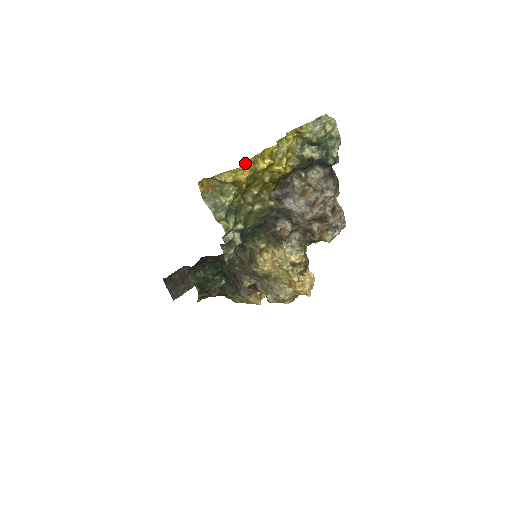
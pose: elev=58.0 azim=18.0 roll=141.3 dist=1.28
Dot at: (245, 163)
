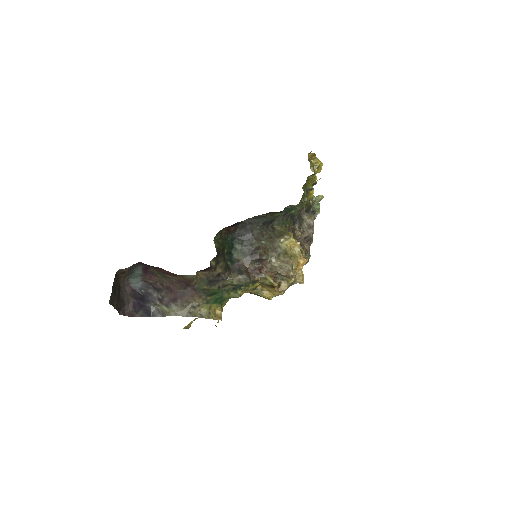
Dot at: occluded
